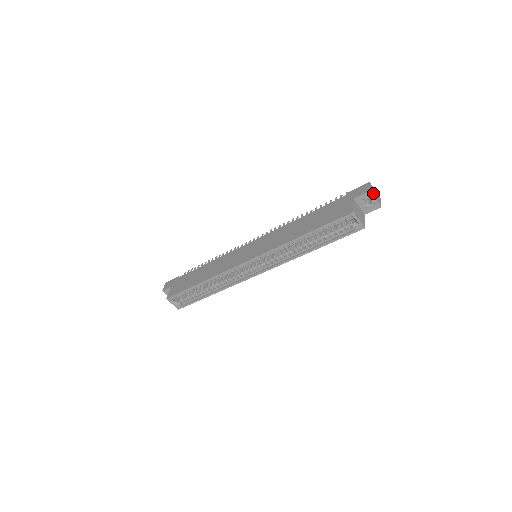
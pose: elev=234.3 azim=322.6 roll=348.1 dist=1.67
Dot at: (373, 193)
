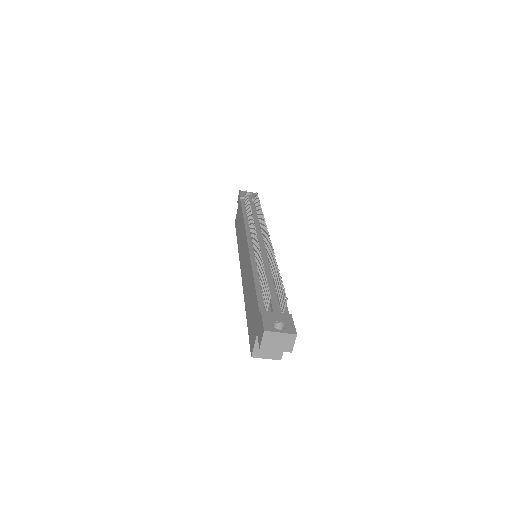
Dot at: (270, 345)
